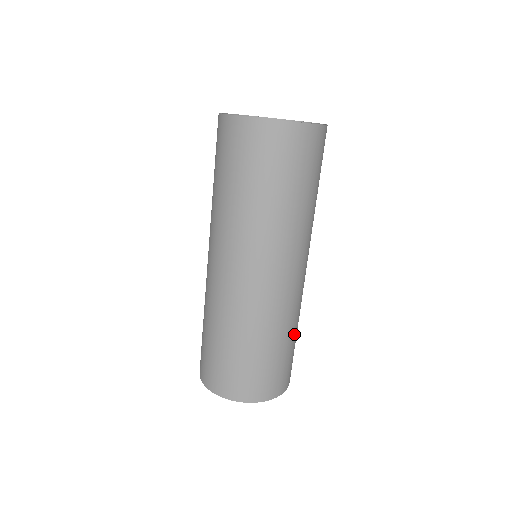
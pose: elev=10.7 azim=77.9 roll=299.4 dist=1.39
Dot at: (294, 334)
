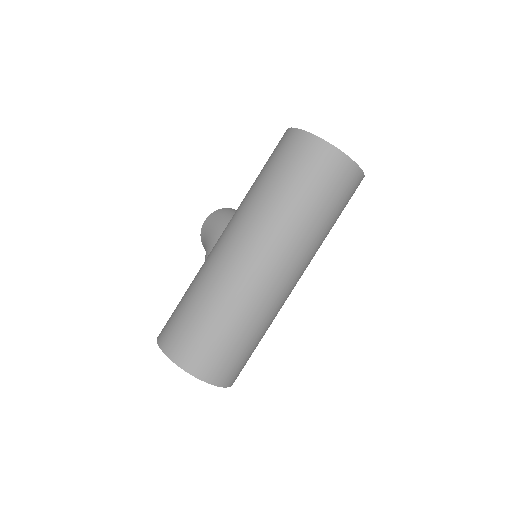
Dot at: occluded
